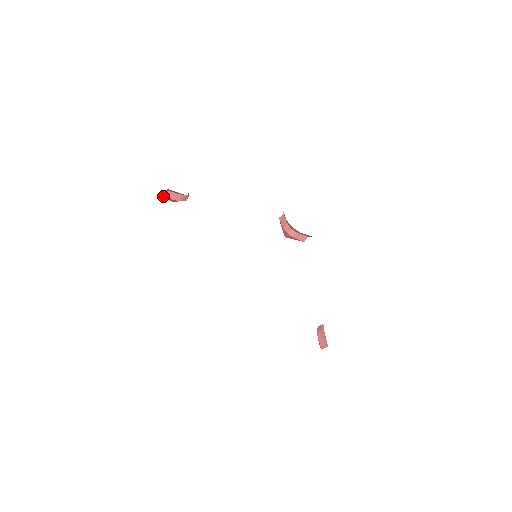
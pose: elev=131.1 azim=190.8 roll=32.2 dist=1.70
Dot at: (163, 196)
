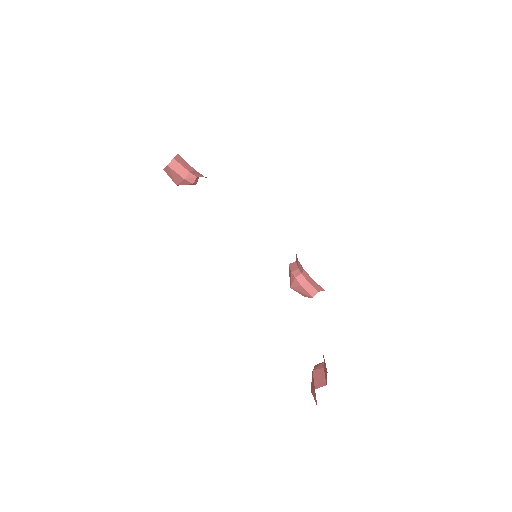
Dot at: (168, 165)
